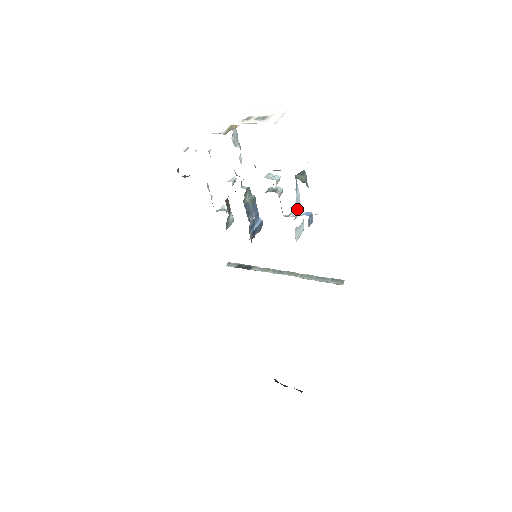
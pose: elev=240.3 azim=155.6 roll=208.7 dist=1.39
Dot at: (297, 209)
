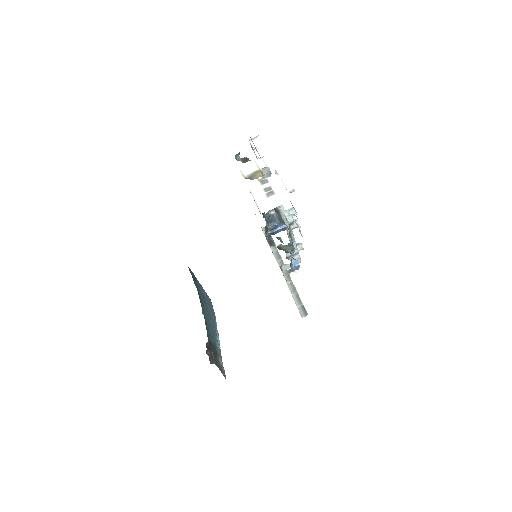
Dot at: (289, 255)
